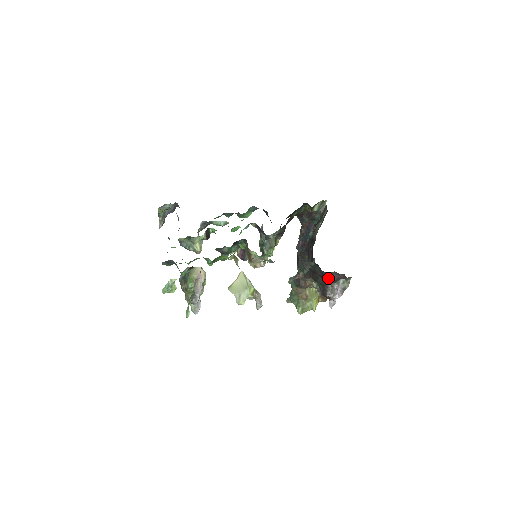
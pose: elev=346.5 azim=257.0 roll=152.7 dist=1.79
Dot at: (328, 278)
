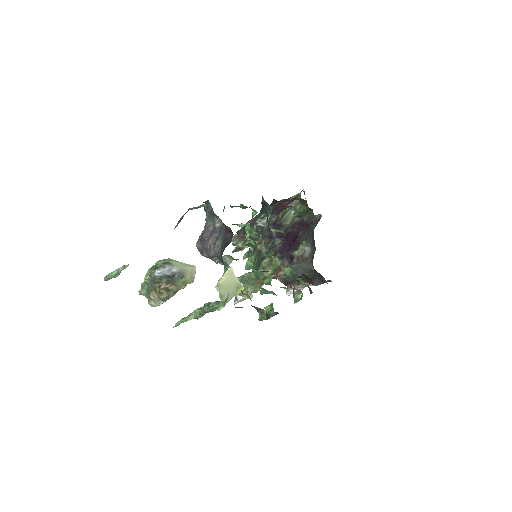
Dot at: (320, 284)
